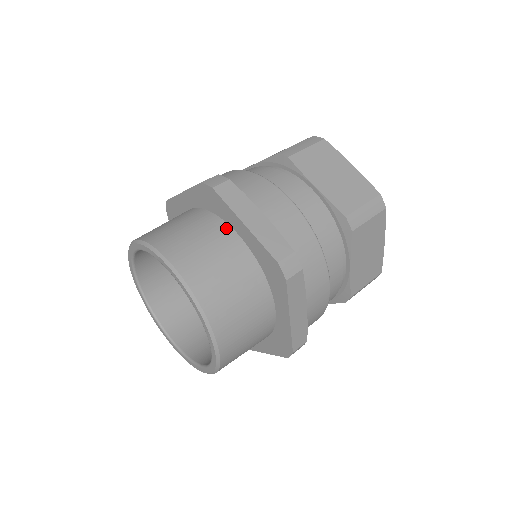
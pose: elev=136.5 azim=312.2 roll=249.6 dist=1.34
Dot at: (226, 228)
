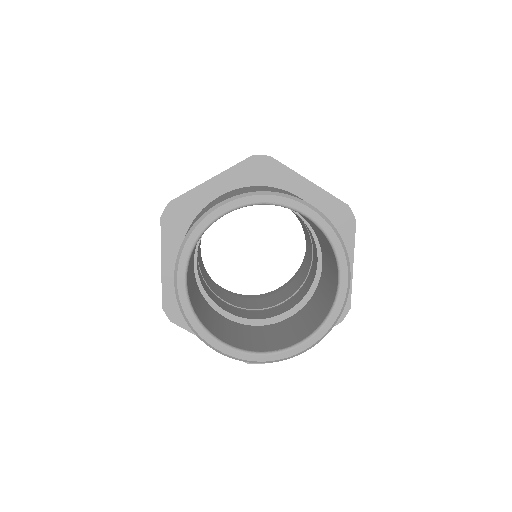
Dot at: (208, 204)
